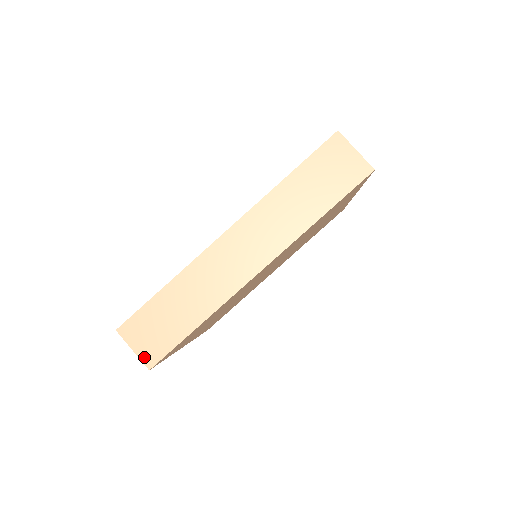
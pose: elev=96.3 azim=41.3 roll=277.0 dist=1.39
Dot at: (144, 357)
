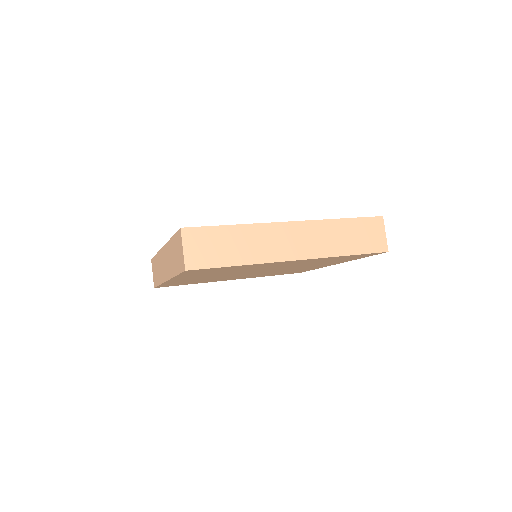
Dot at: (188, 259)
